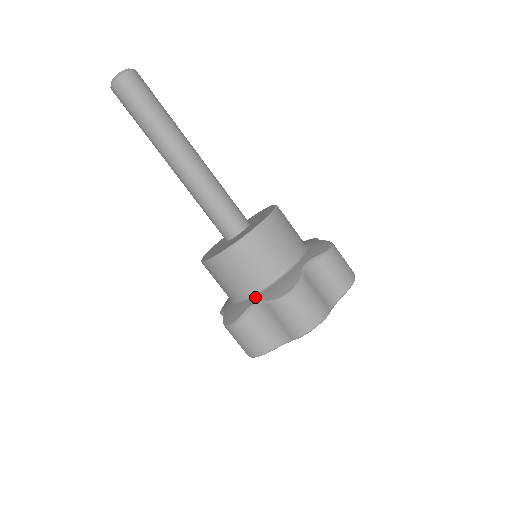
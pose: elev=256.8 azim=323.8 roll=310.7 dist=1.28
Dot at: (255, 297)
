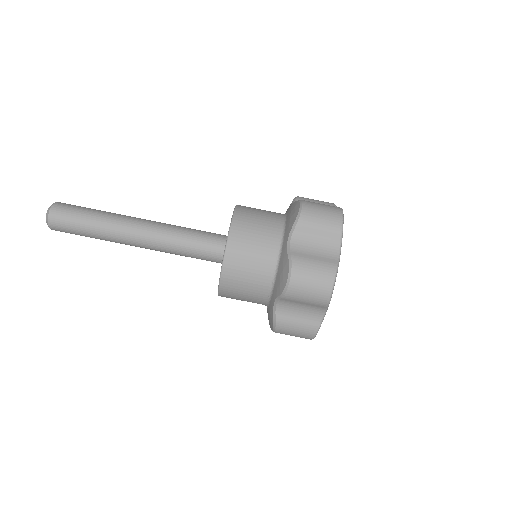
Dot at: (283, 243)
